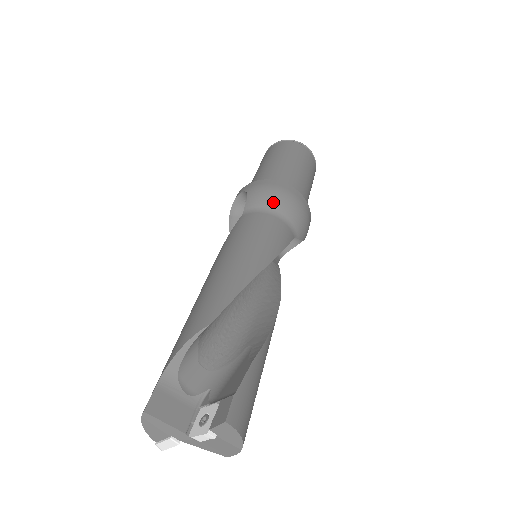
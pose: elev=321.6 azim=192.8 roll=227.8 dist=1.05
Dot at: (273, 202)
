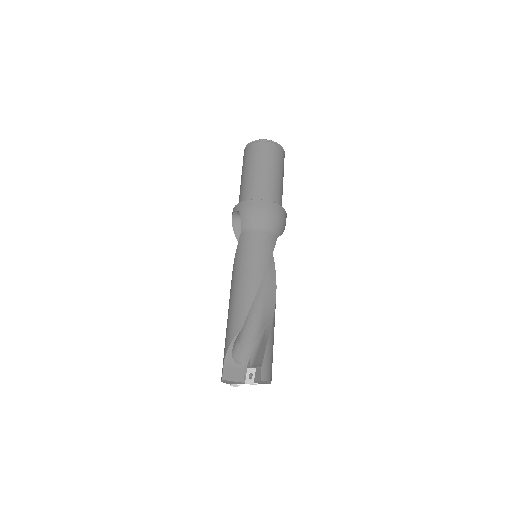
Dot at: (259, 221)
